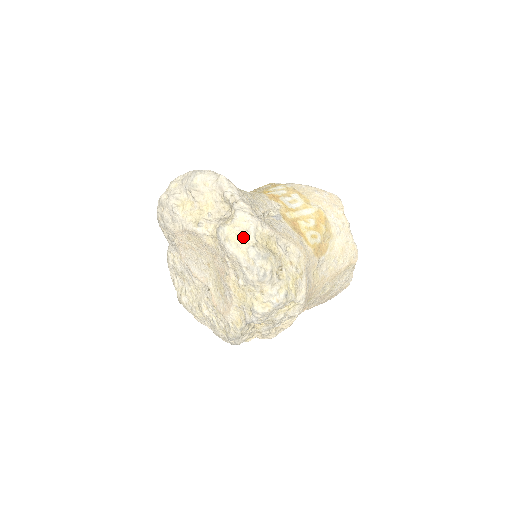
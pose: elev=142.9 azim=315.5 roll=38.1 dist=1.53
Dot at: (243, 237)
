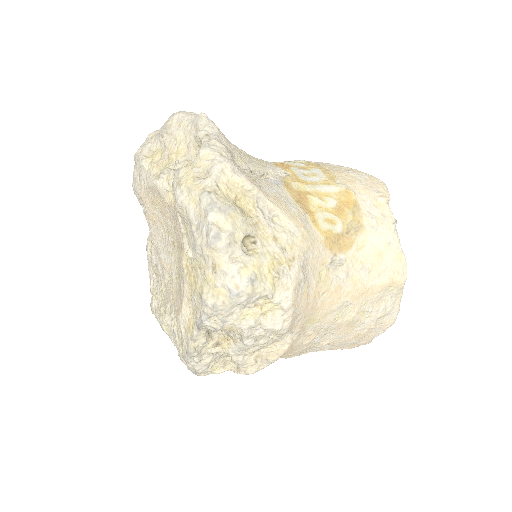
Dot at: (199, 180)
